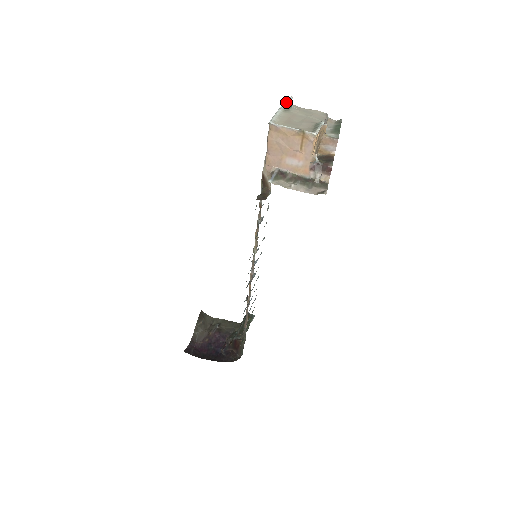
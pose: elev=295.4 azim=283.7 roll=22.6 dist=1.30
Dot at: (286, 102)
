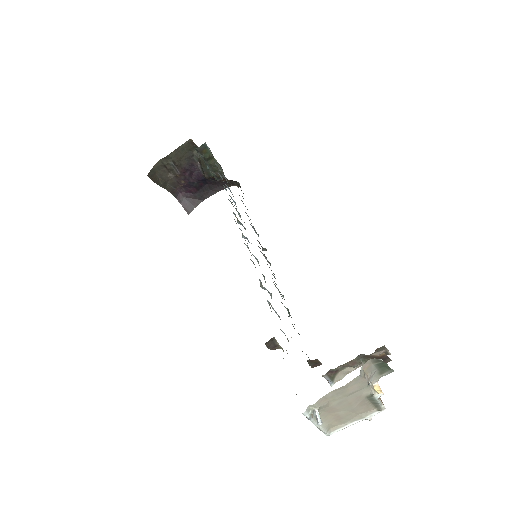
Dot at: (305, 413)
